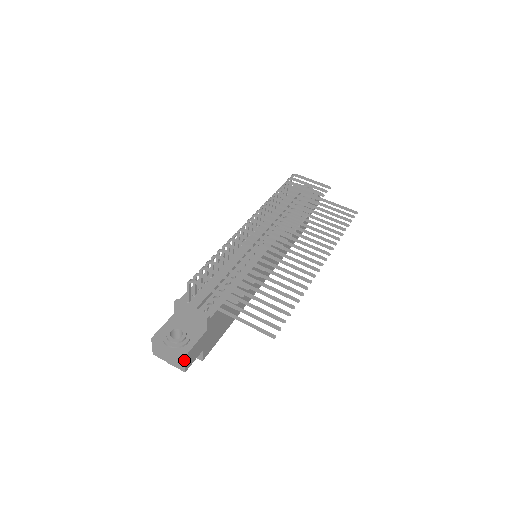
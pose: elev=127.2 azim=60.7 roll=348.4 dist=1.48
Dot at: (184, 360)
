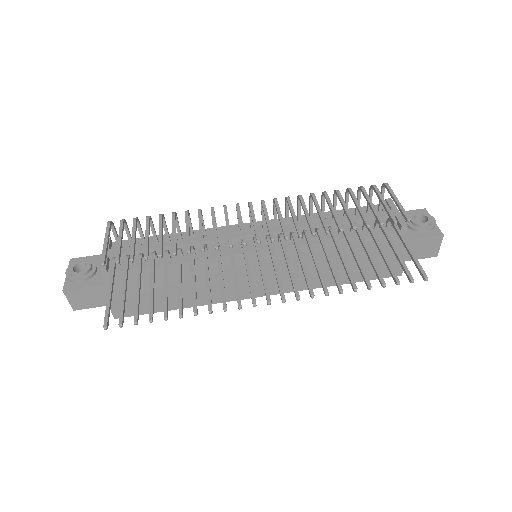
Dot at: (65, 295)
